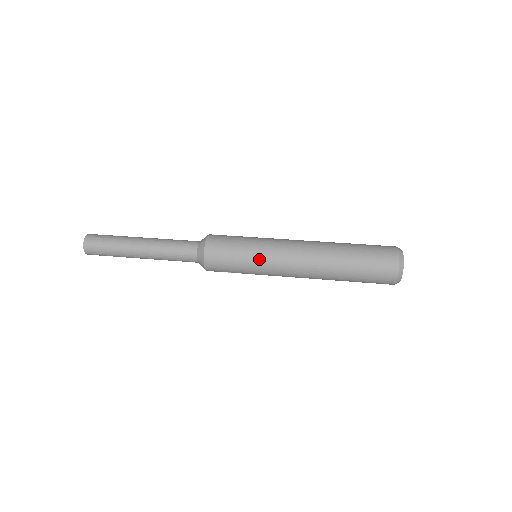
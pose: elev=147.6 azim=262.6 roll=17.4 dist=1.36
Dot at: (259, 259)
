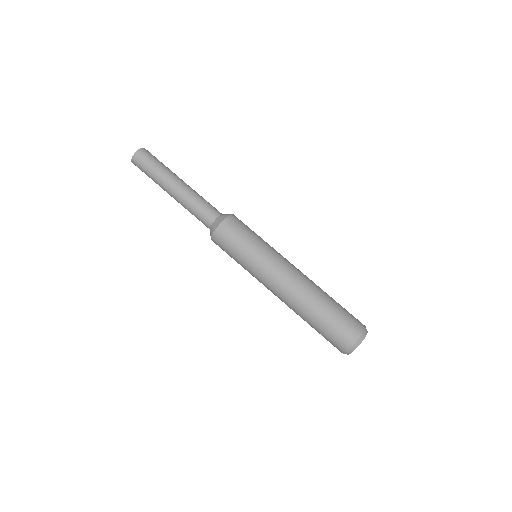
Dot at: occluded
